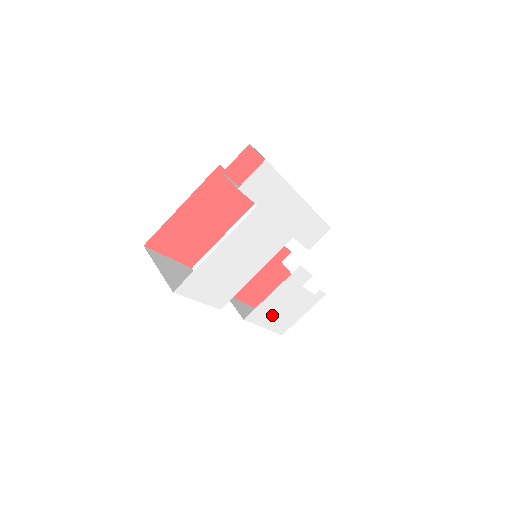
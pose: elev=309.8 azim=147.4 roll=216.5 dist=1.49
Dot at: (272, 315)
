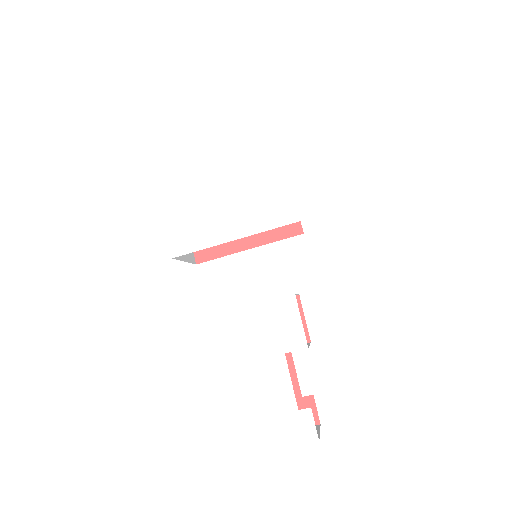
Dot at: (221, 370)
